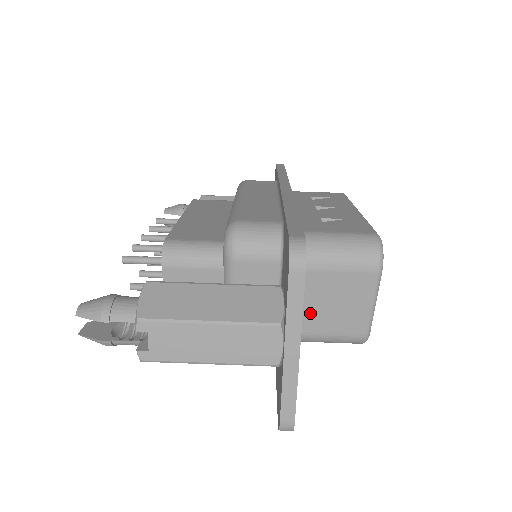
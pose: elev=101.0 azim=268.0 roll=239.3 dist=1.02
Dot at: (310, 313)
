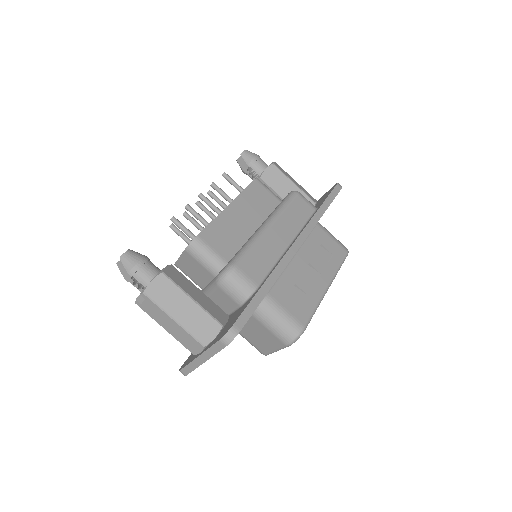
Dot at: (243, 327)
